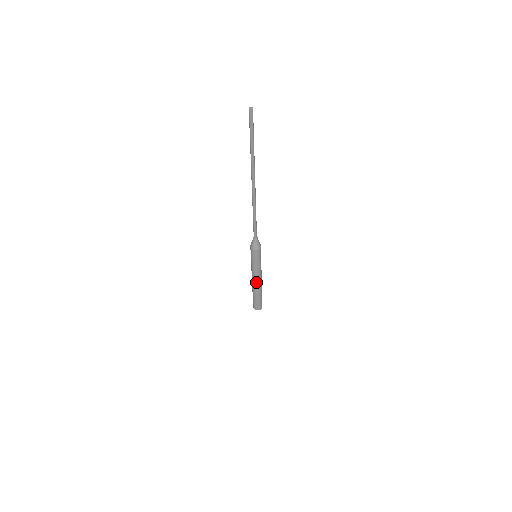
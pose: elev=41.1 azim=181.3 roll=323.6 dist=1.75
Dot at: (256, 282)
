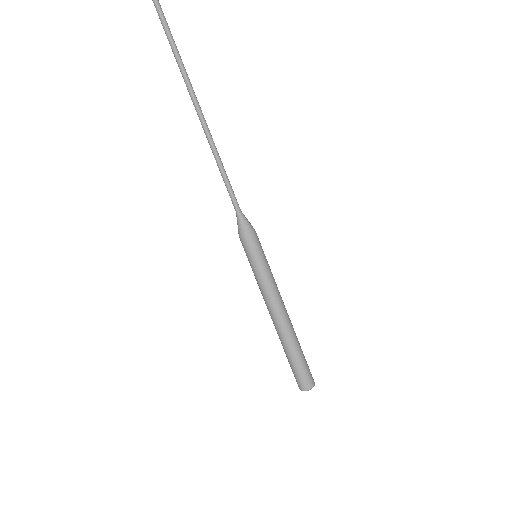
Dot at: (272, 314)
